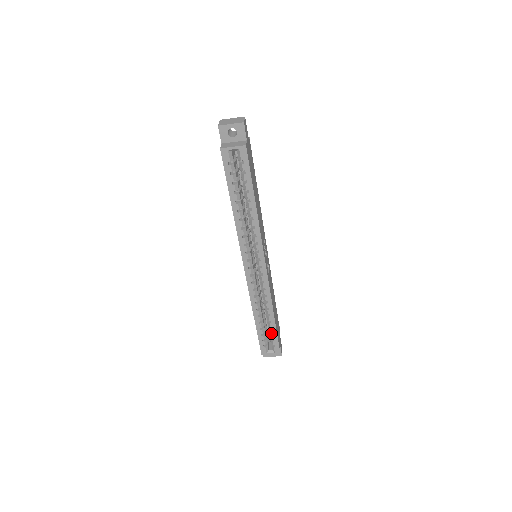
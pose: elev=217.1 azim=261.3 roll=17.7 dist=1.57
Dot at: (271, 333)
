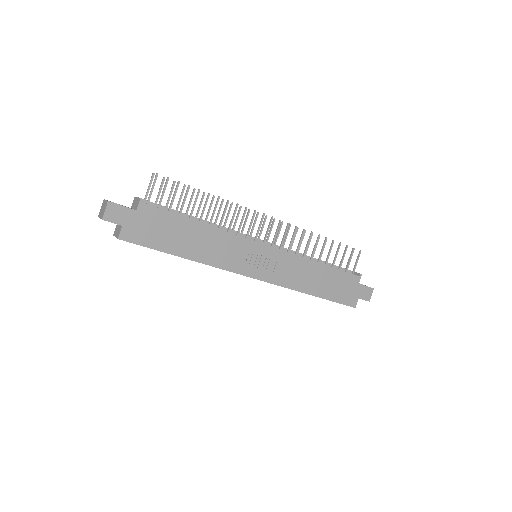
Dot at: occluded
